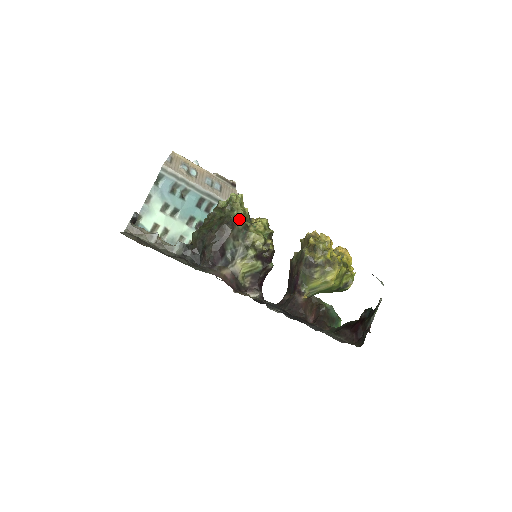
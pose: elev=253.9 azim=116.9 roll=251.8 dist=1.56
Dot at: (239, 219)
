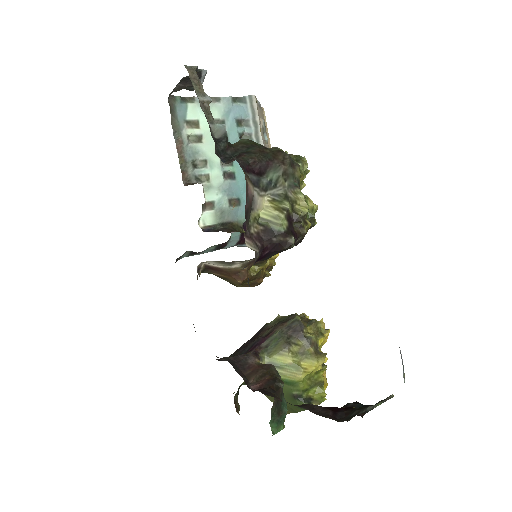
Dot at: (300, 171)
